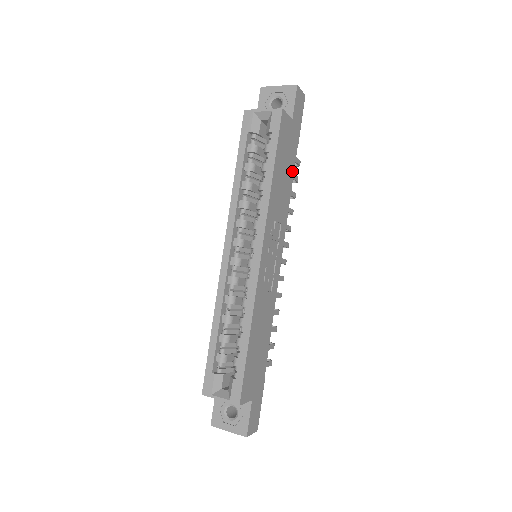
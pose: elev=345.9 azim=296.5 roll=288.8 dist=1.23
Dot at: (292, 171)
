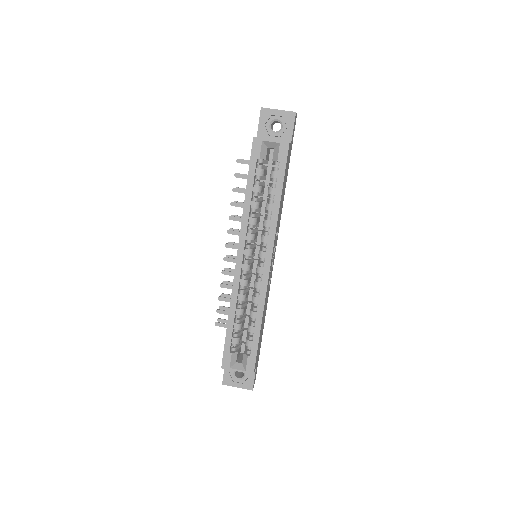
Dot at: (285, 184)
